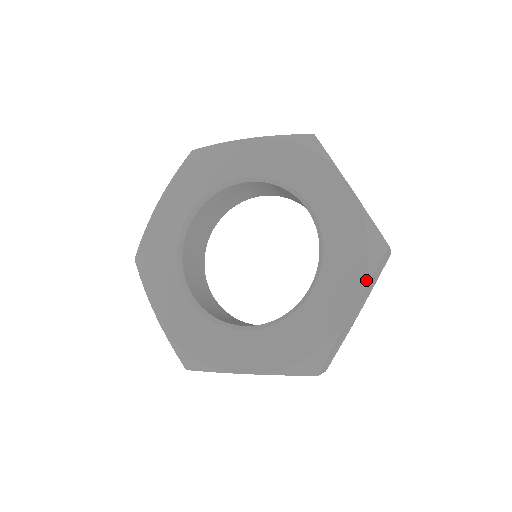
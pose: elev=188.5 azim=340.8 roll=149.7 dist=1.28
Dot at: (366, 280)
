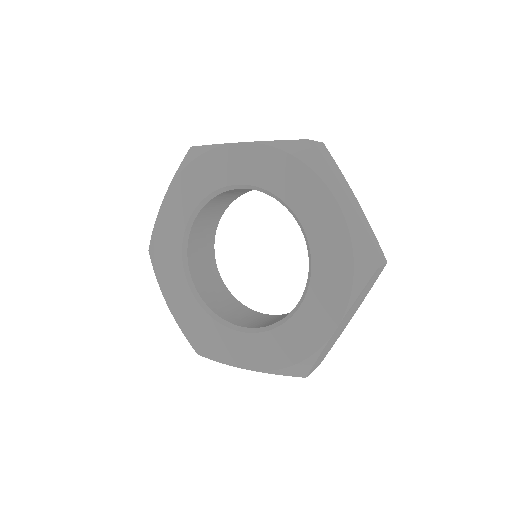
Dot at: (269, 372)
